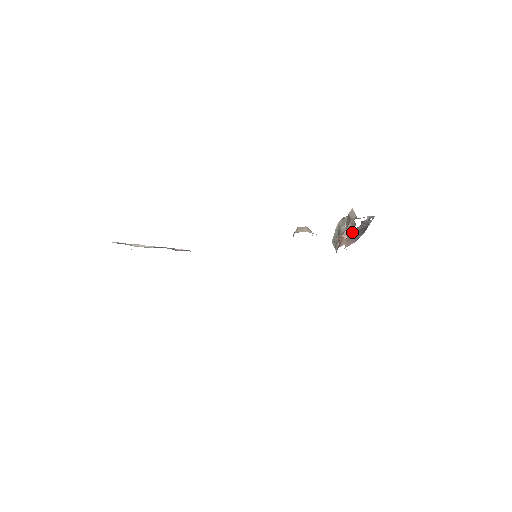
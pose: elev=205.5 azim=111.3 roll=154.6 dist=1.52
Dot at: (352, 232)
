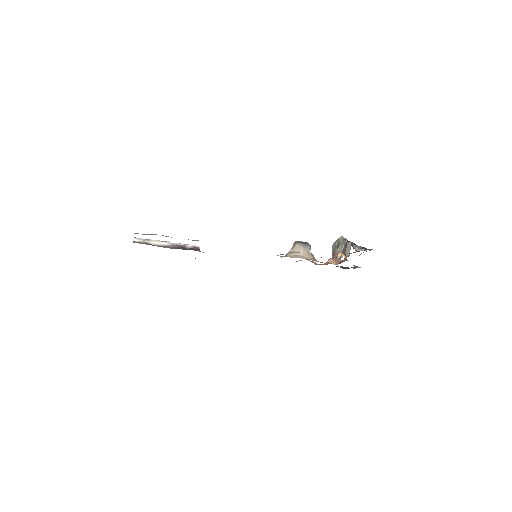
Dot at: occluded
